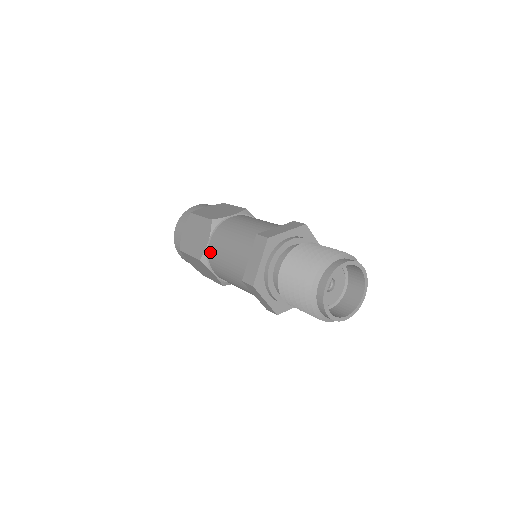
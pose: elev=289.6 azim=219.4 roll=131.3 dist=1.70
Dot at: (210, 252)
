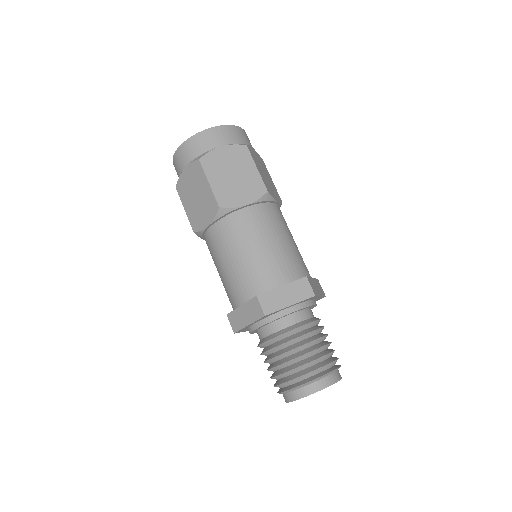
Dot at: (207, 236)
